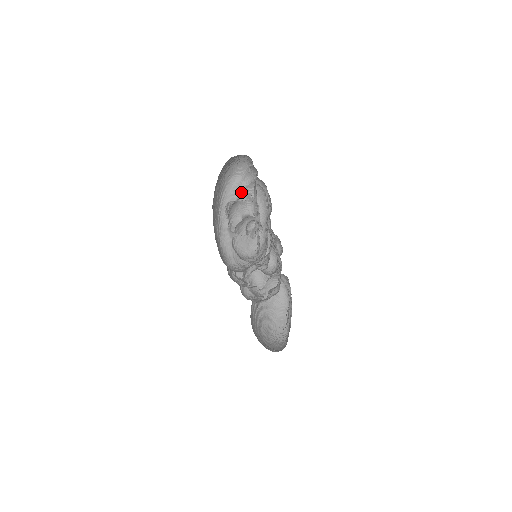
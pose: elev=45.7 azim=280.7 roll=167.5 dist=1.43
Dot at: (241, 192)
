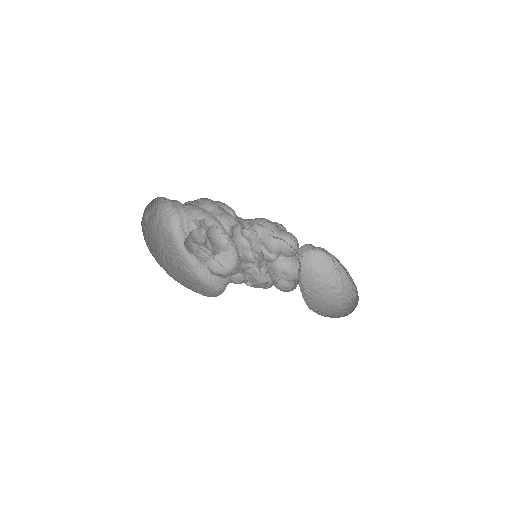
Dot at: (187, 225)
